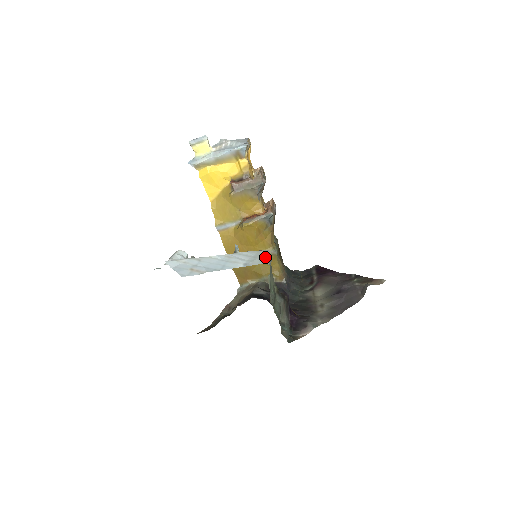
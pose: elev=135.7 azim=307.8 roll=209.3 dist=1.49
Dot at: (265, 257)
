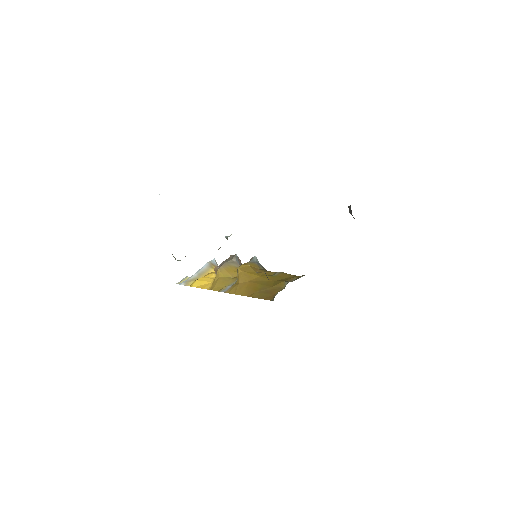
Dot at: occluded
